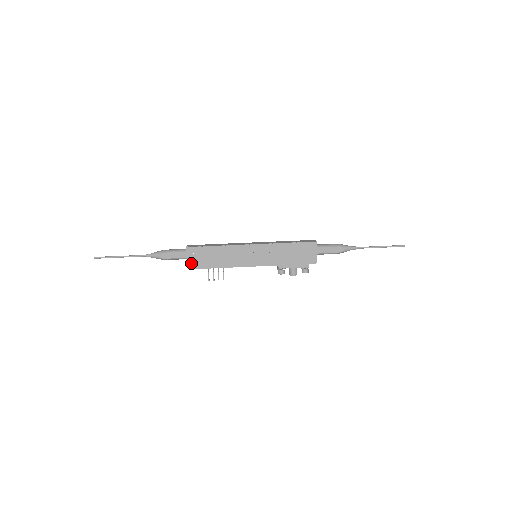
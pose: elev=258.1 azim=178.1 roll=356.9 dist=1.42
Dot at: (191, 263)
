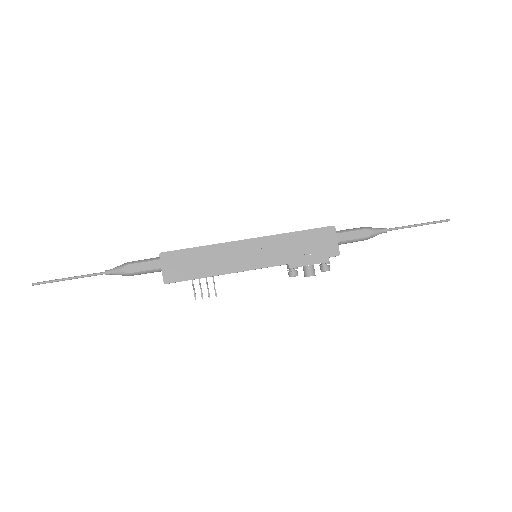
Dot at: (168, 274)
